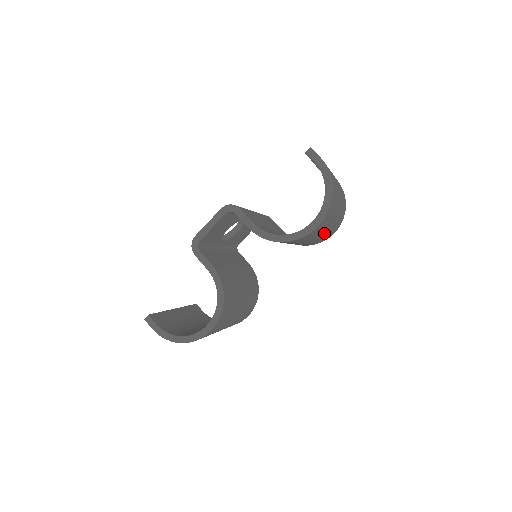
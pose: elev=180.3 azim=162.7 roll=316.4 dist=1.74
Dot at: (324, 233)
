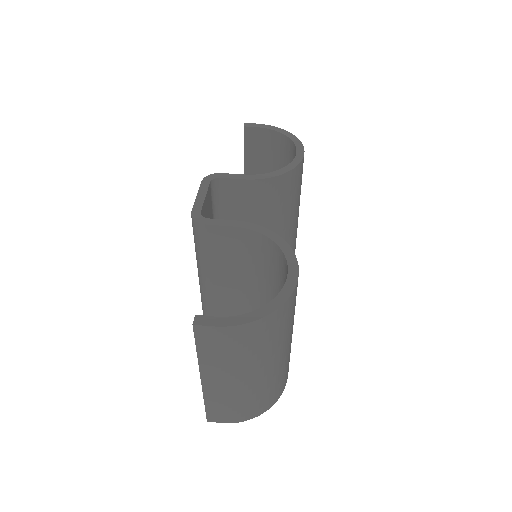
Dot at: (298, 212)
